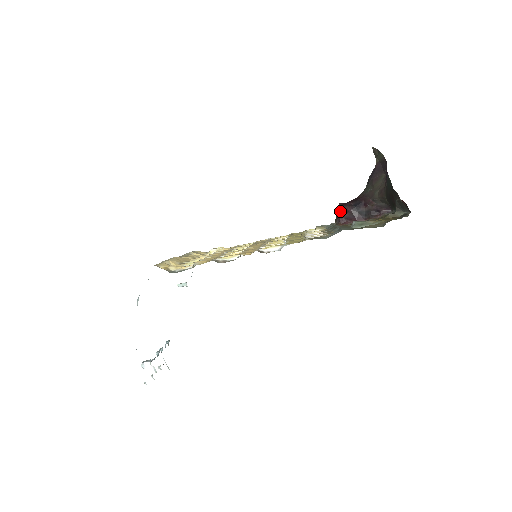
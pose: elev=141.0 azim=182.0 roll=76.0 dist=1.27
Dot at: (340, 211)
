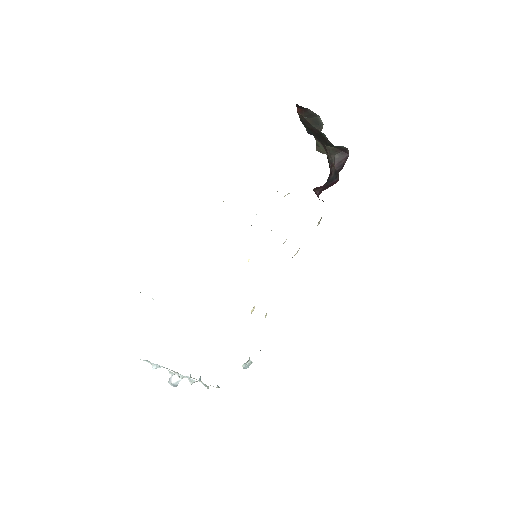
Dot at: (313, 190)
